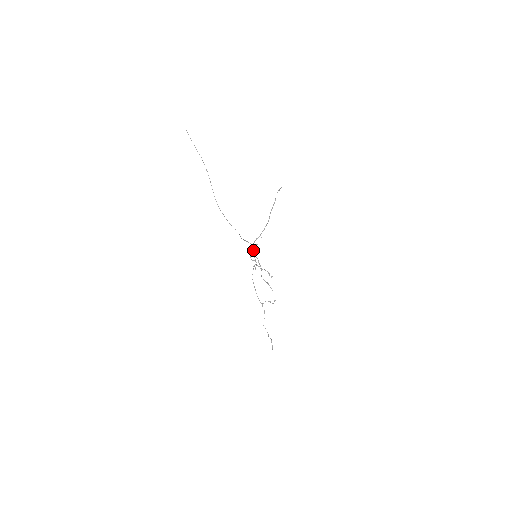
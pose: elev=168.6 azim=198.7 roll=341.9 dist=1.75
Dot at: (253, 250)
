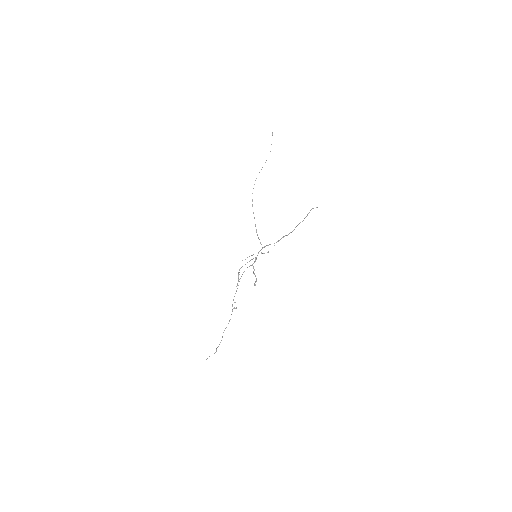
Dot at: (259, 251)
